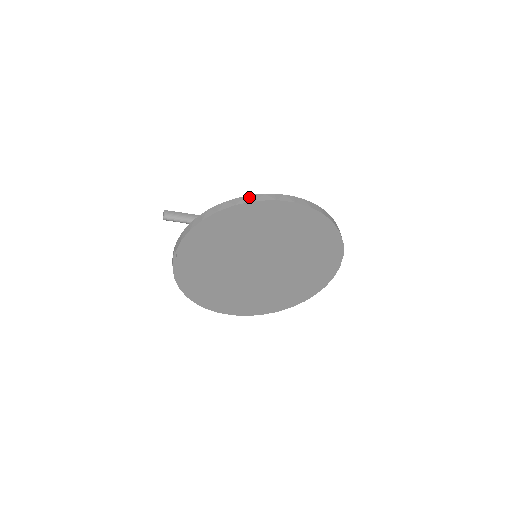
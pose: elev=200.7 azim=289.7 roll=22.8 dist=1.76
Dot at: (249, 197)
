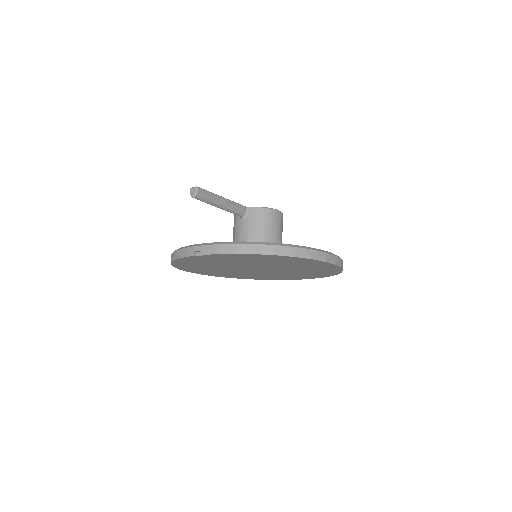
Dot at: (307, 251)
